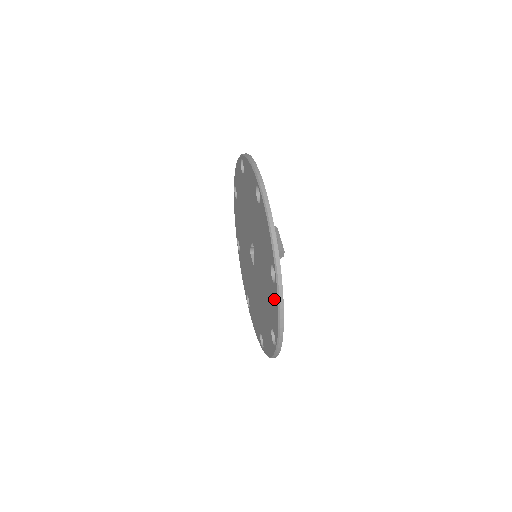
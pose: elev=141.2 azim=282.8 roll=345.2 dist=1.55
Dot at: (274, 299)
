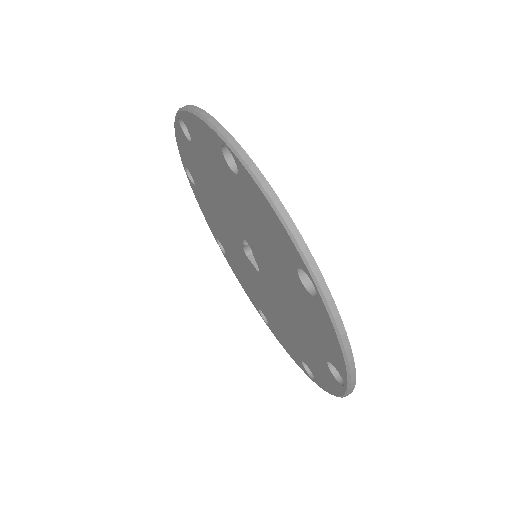
Dot at: (322, 321)
